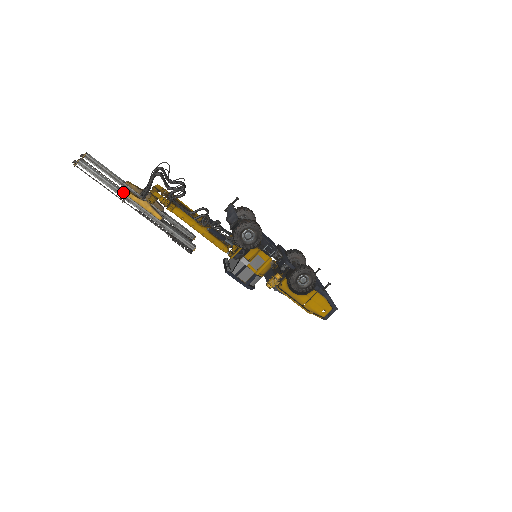
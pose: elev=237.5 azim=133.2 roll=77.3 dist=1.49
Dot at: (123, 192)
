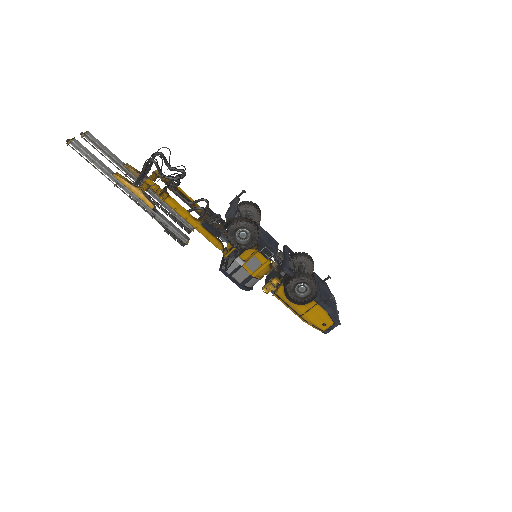
Dot at: (115, 176)
